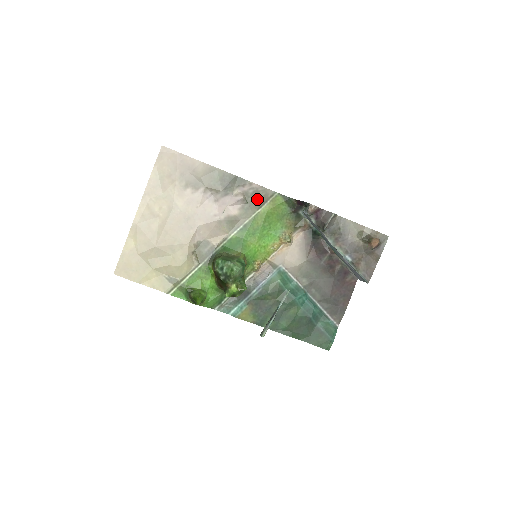
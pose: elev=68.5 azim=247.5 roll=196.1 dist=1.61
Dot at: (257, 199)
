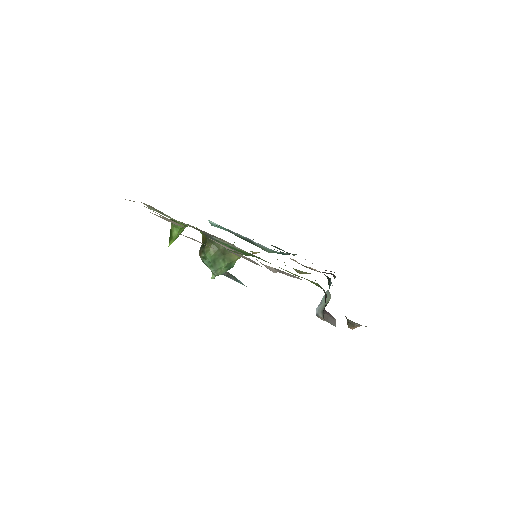
Dot at: occluded
